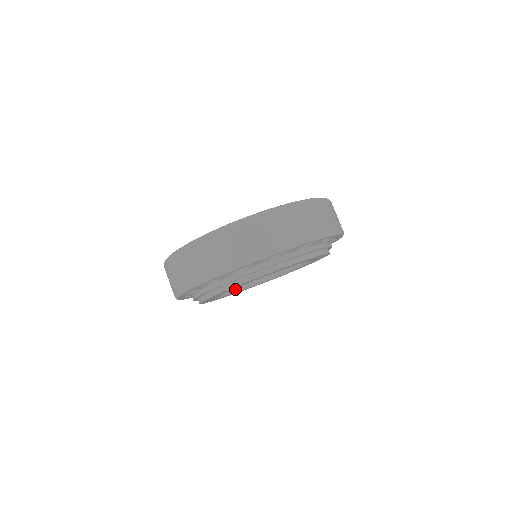
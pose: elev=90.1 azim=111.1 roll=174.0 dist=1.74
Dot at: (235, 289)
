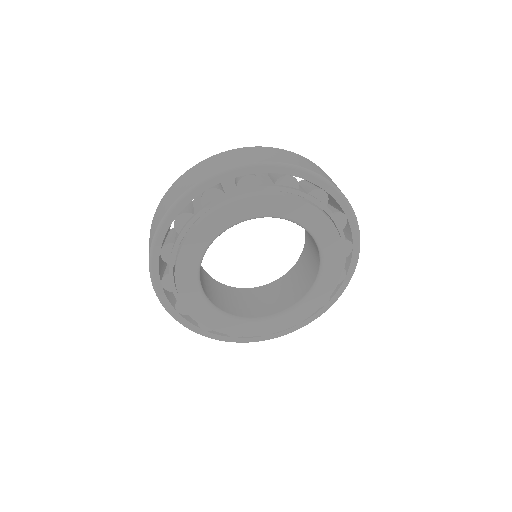
Dot at: (226, 312)
